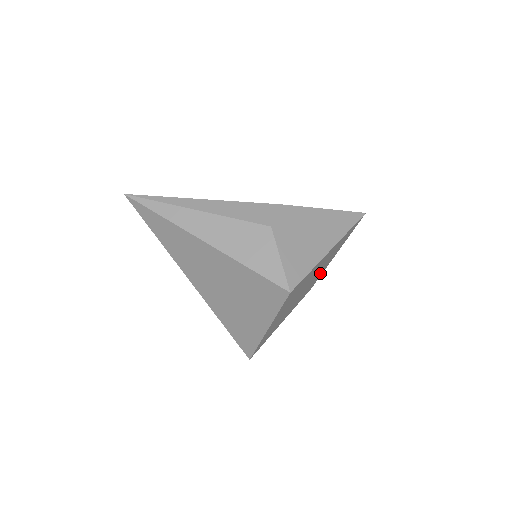
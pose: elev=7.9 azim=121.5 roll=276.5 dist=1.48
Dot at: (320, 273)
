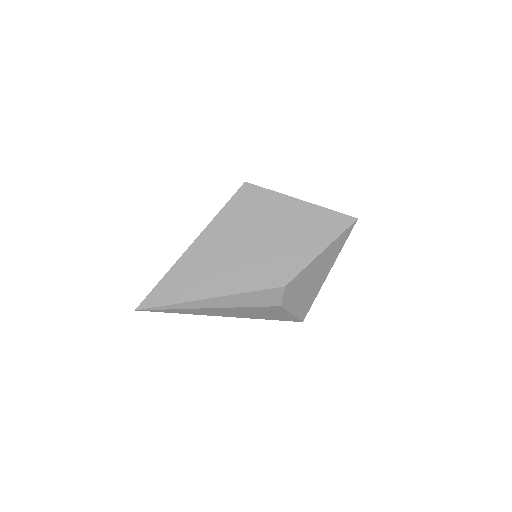
Dot at: occluded
